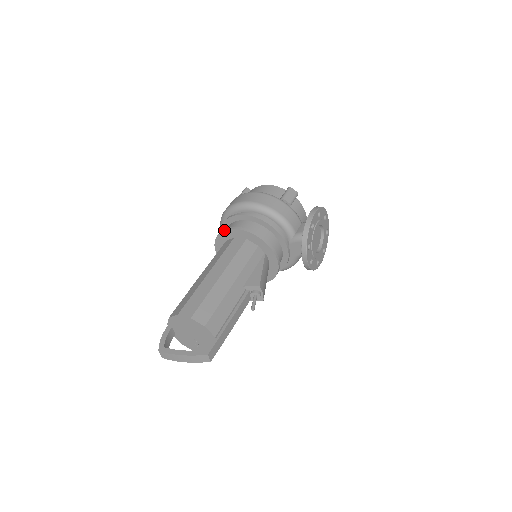
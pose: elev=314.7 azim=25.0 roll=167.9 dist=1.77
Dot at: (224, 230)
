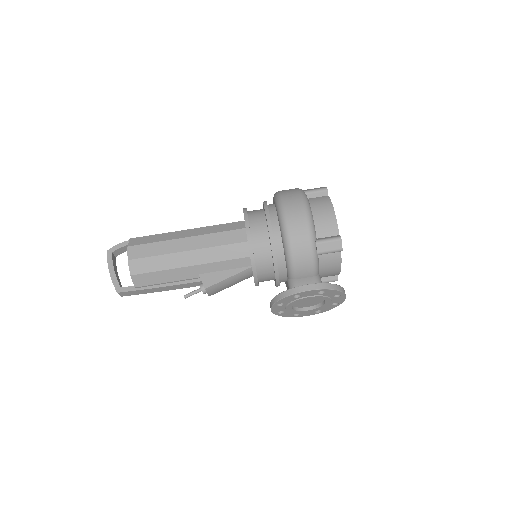
Dot at: (244, 214)
